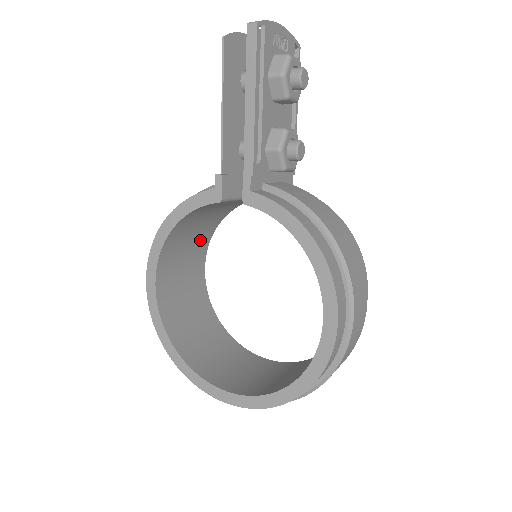
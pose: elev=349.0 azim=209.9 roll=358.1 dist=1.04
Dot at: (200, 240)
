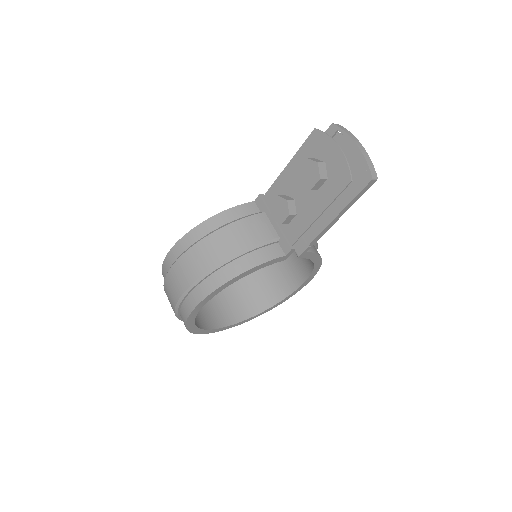
Dot at: occluded
